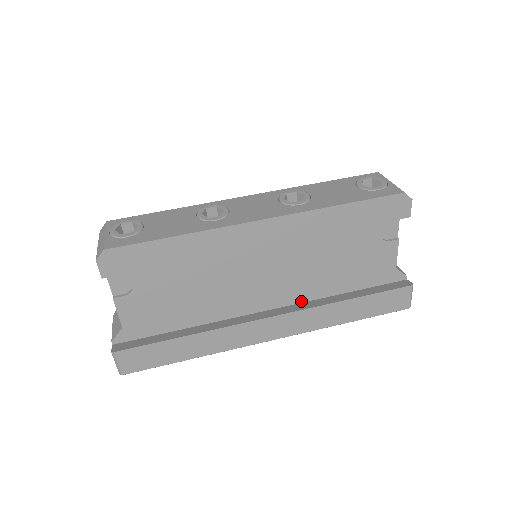
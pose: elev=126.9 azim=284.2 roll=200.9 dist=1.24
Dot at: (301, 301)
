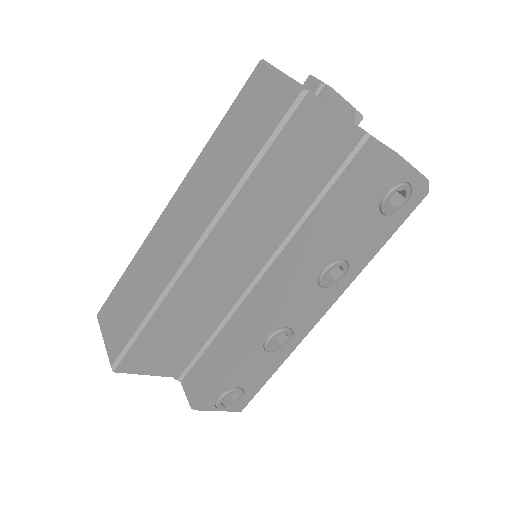
Dot at: occluded
